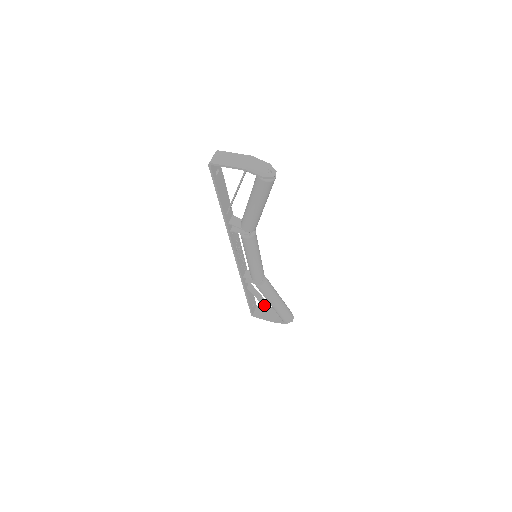
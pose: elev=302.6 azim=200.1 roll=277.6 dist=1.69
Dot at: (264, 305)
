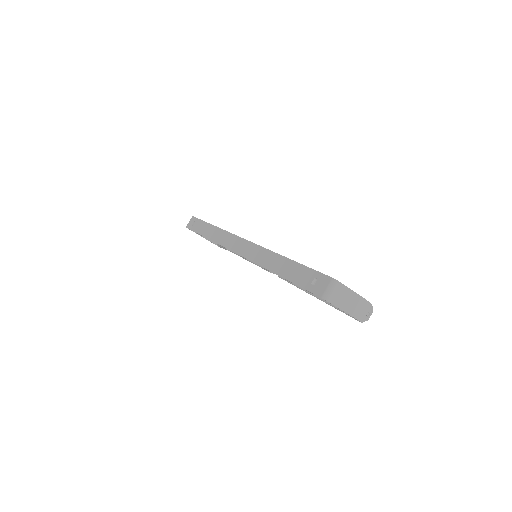
Dot at: occluded
